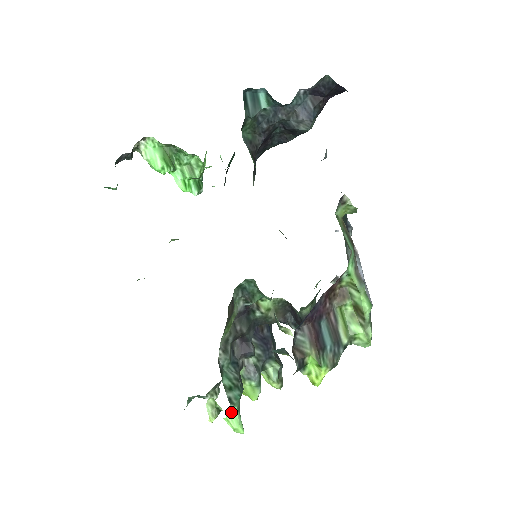
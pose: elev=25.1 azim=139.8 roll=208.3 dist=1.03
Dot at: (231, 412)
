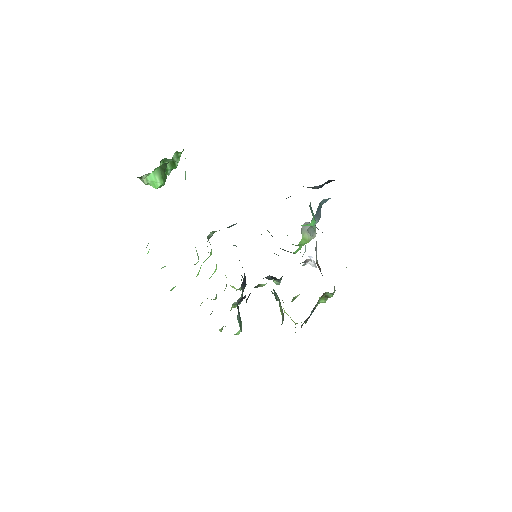
Dot at: (238, 331)
